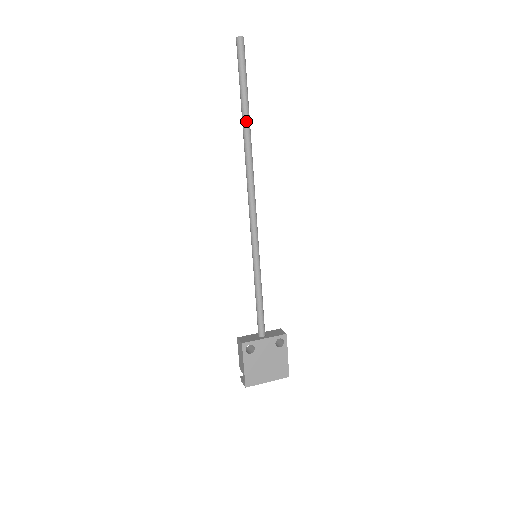
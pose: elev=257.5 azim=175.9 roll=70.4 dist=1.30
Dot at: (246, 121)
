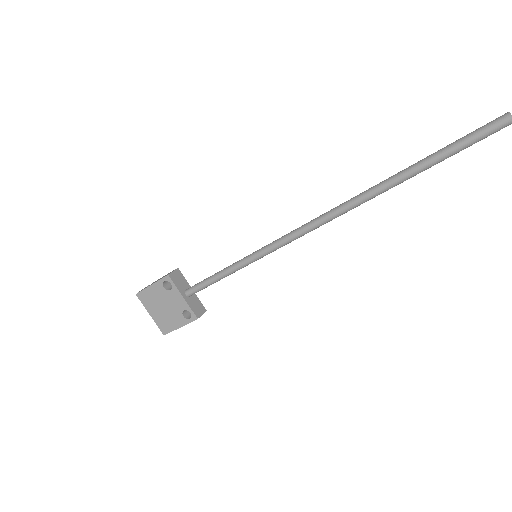
Dot at: (398, 178)
